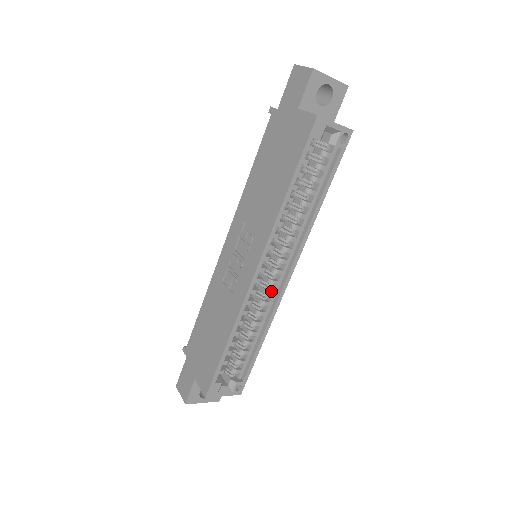
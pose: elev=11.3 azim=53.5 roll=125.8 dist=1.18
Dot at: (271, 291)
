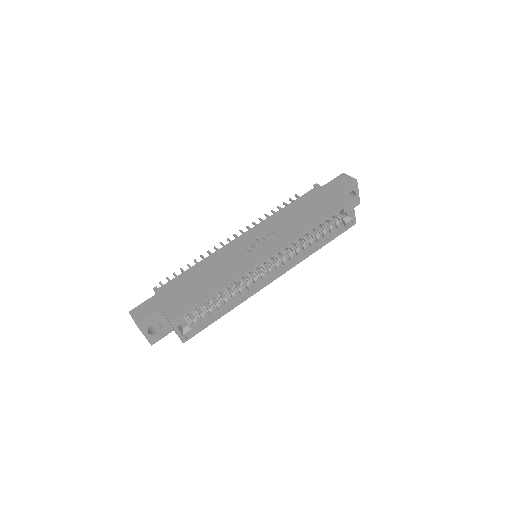
Dot at: (258, 280)
